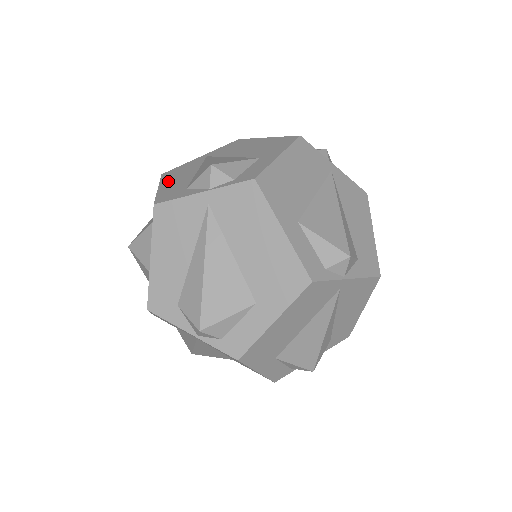
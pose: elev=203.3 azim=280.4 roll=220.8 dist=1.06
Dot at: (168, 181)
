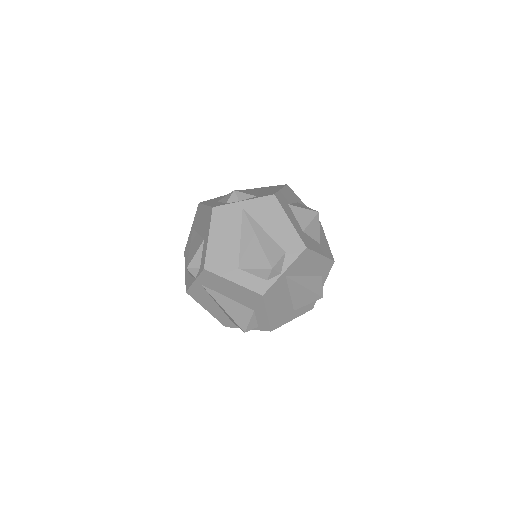
Dot at: (186, 263)
